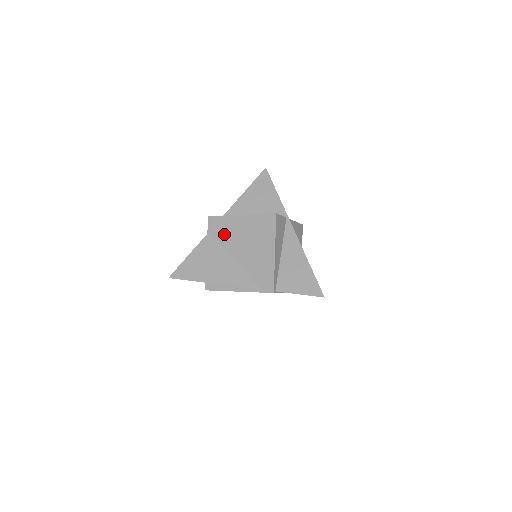
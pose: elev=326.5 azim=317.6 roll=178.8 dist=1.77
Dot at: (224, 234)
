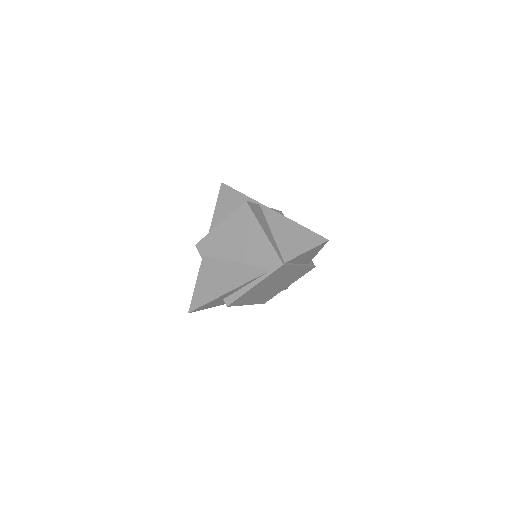
Dot at: (215, 249)
